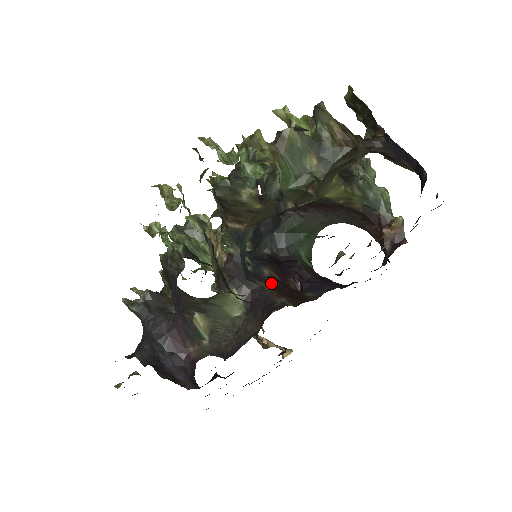
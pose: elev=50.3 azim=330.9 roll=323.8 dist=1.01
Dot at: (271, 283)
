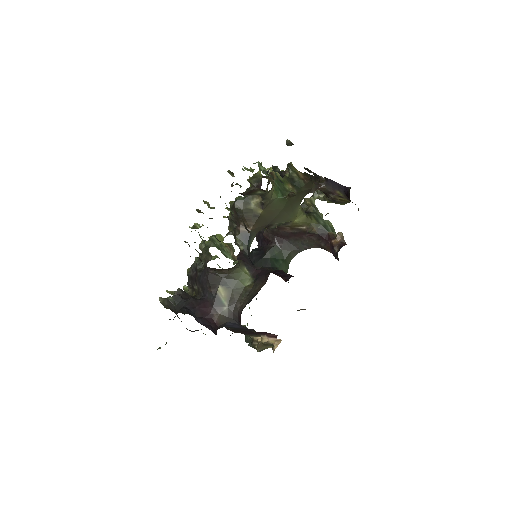
Dot at: occluded
